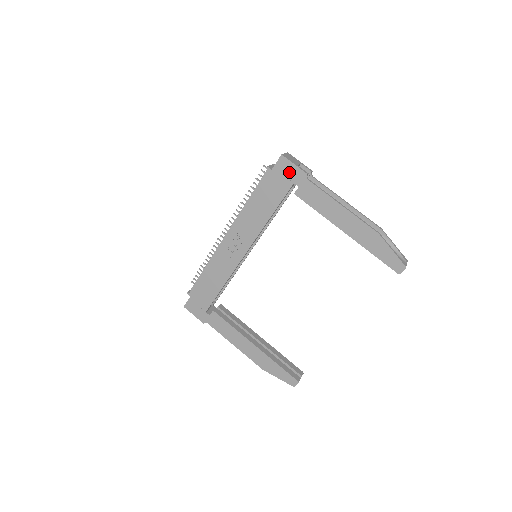
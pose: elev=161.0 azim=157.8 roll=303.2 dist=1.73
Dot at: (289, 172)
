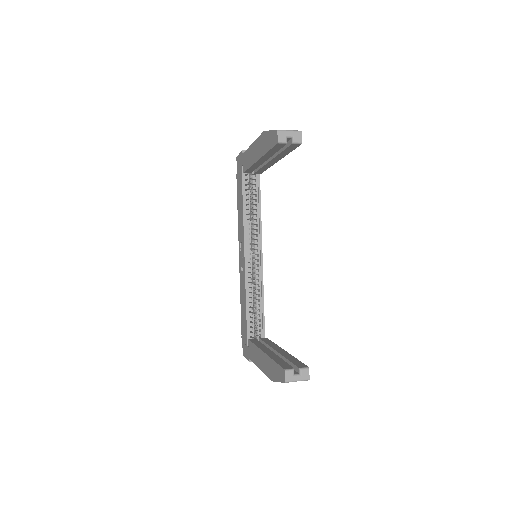
Dot at: (239, 163)
